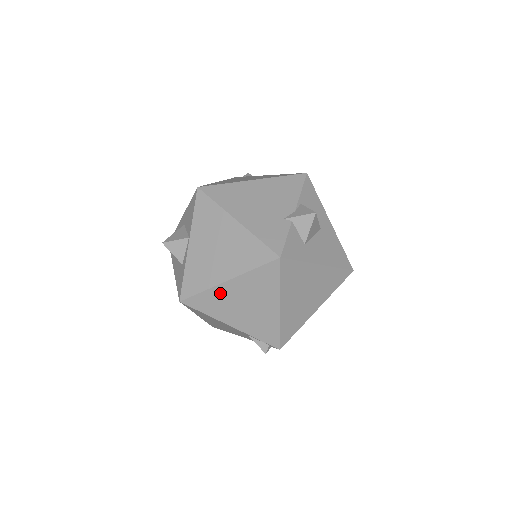
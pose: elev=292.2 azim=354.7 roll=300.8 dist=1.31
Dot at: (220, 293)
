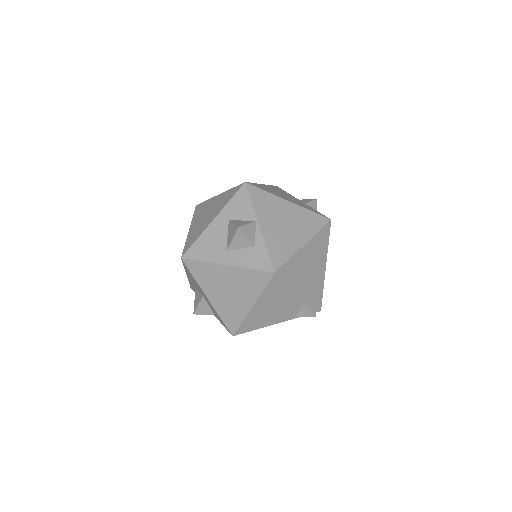
Dot at: (299, 258)
